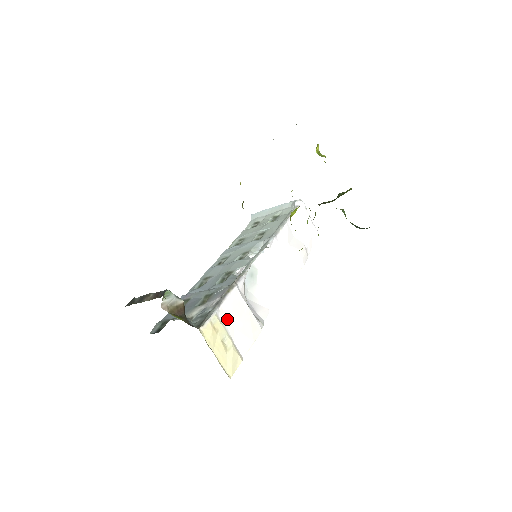
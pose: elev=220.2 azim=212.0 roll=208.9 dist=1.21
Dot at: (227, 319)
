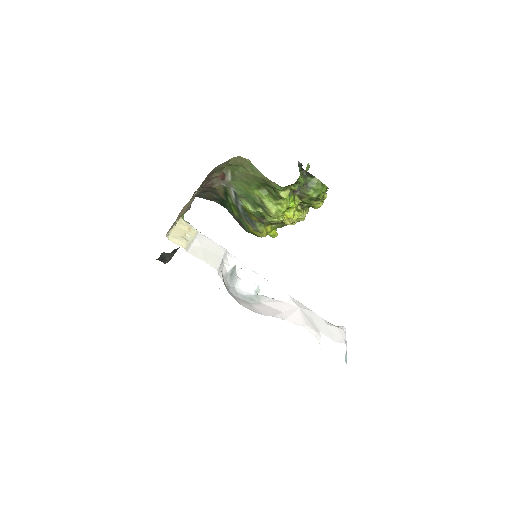
Dot at: (202, 241)
